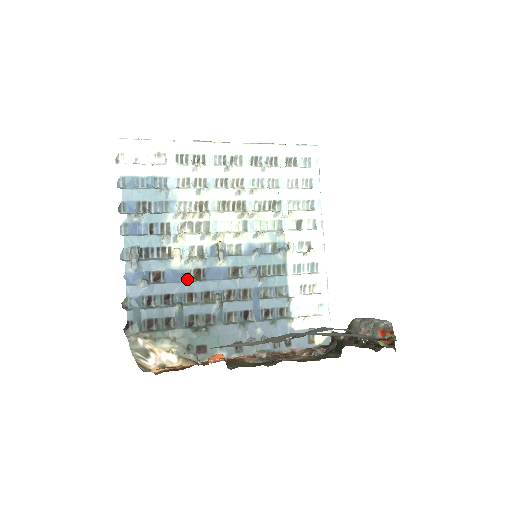
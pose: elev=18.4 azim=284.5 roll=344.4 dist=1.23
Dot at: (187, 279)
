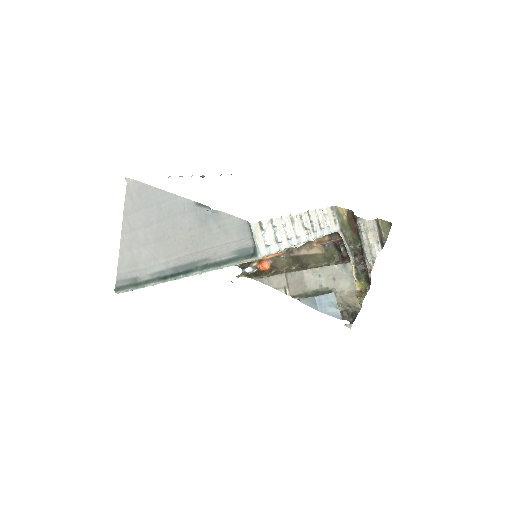
Dot at: occluded
